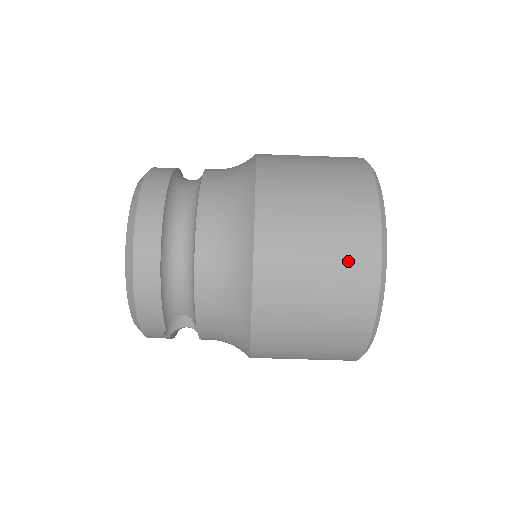
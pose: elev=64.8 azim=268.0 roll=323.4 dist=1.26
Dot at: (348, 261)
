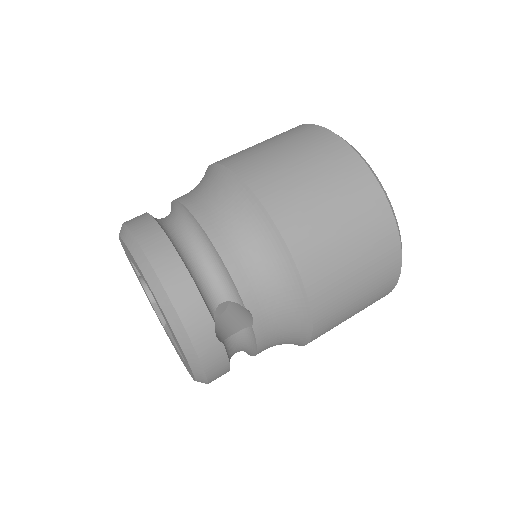
Dot at: (323, 154)
